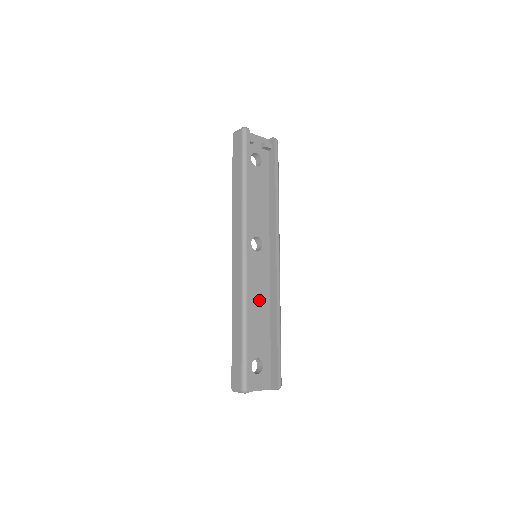
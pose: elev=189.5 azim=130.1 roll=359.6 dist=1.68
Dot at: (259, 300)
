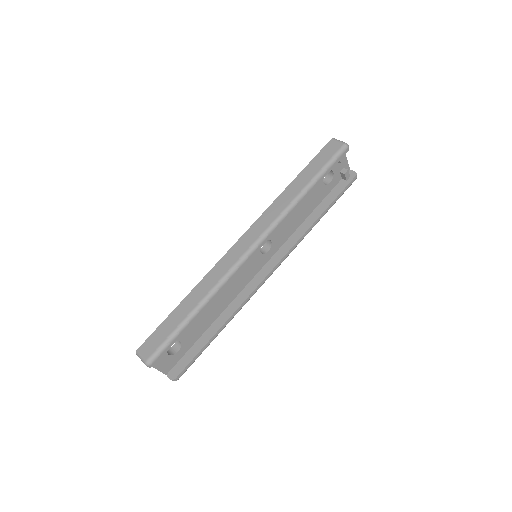
Dot at: (225, 294)
